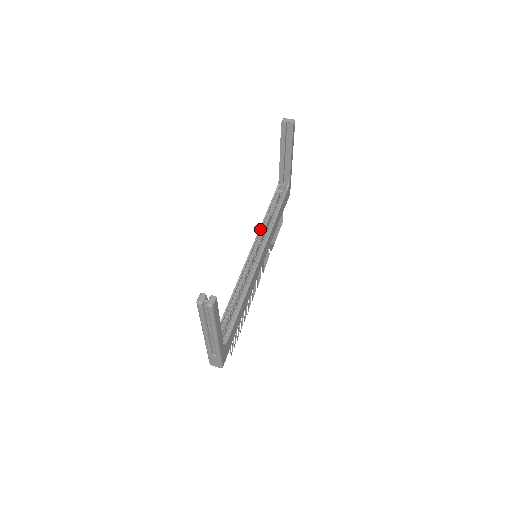
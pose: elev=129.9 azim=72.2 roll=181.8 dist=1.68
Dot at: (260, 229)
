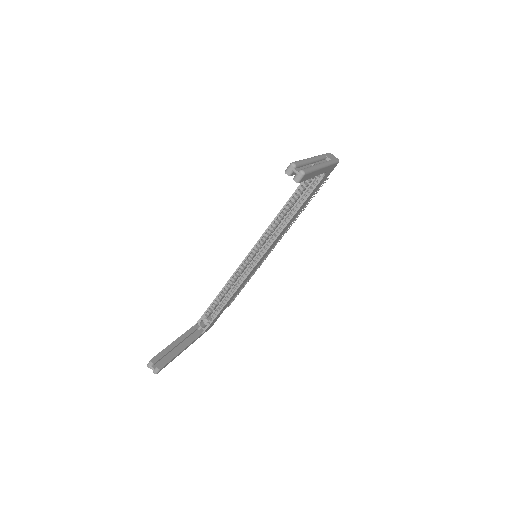
Dot at: (269, 227)
